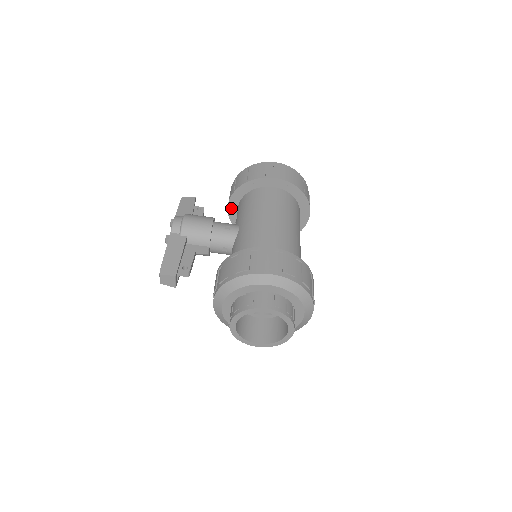
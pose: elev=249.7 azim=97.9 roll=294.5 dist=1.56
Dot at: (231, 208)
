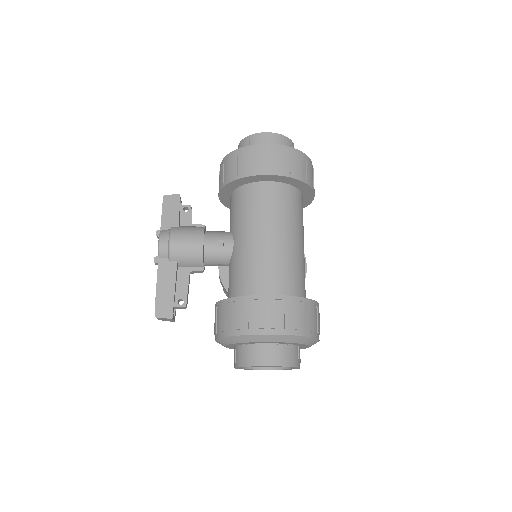
Dot at: (222, 197)
